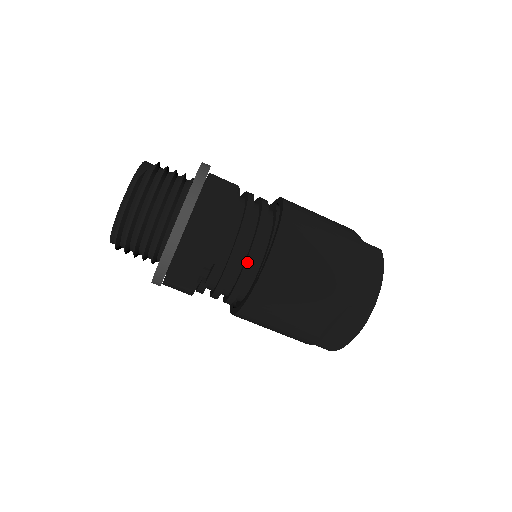
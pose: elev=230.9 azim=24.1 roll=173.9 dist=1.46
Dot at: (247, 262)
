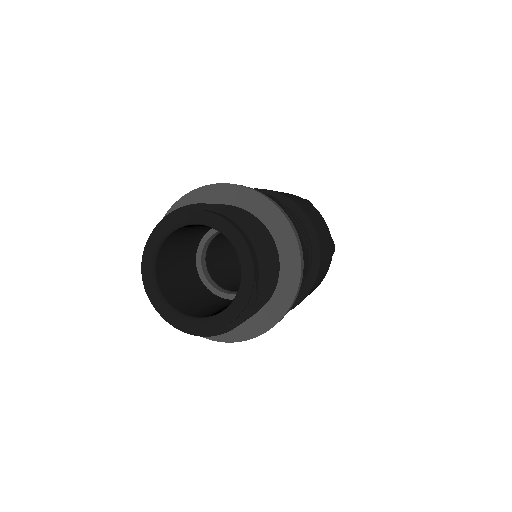
Dot at: occluded
